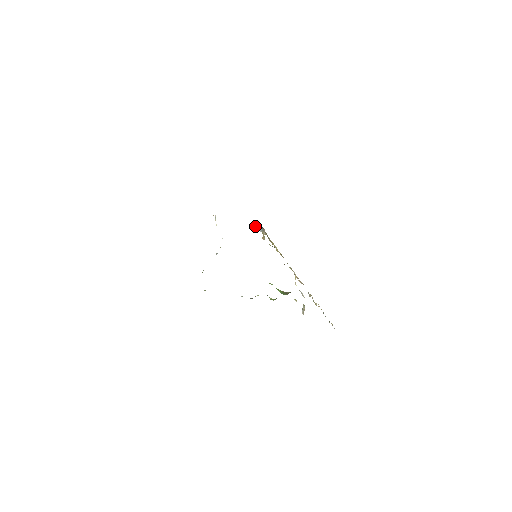
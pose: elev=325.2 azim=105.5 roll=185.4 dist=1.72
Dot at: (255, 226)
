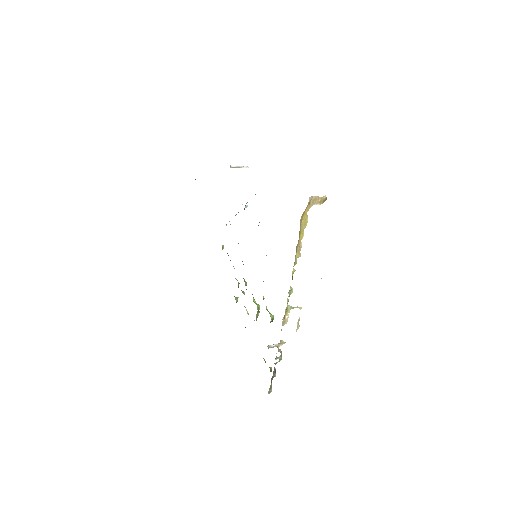
Dot at: occluded
